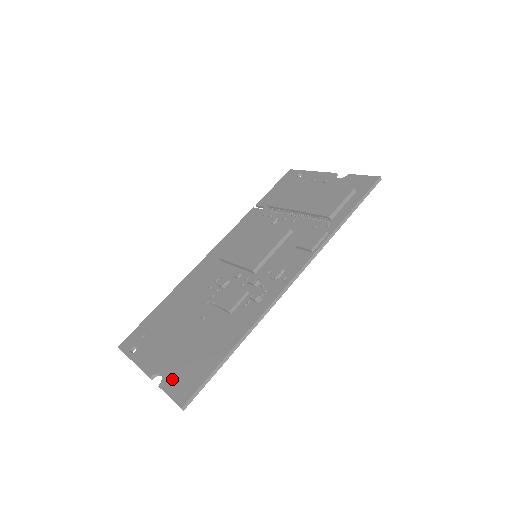
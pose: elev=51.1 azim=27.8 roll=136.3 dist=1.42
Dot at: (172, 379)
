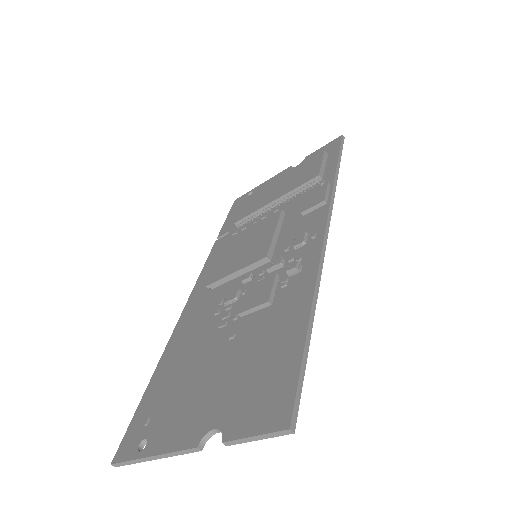
Dot at: (240, 417)
